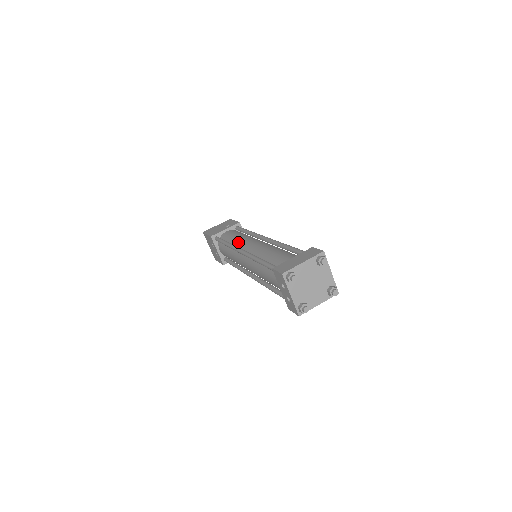
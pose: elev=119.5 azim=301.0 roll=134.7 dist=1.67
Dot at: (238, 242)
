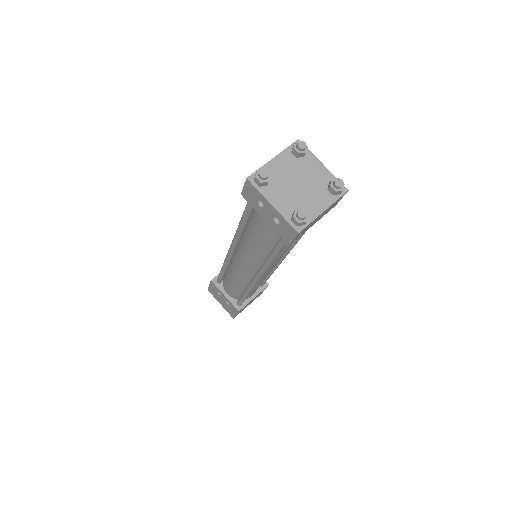
Dot at: occluded
